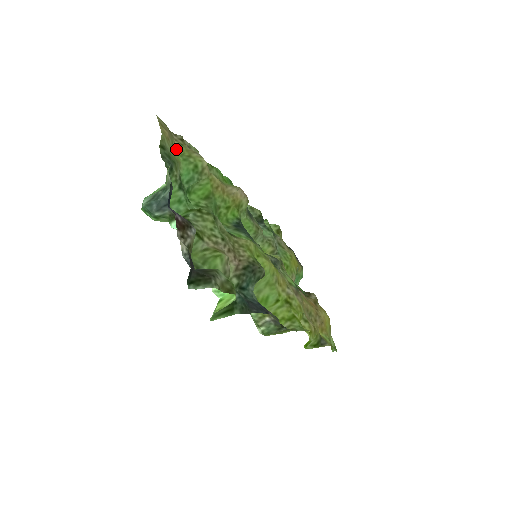
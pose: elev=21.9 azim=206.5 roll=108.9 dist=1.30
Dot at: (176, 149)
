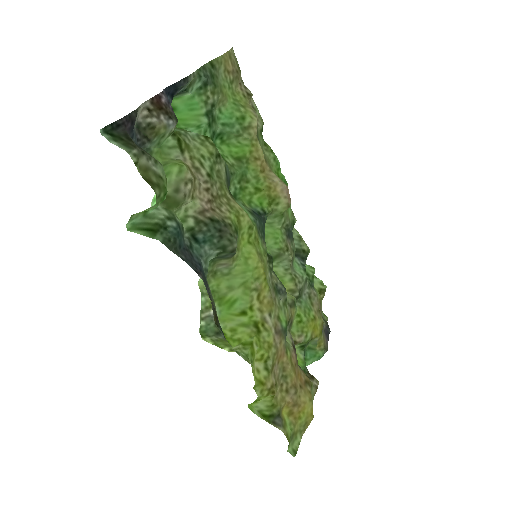
Dot at: (233, 91)
